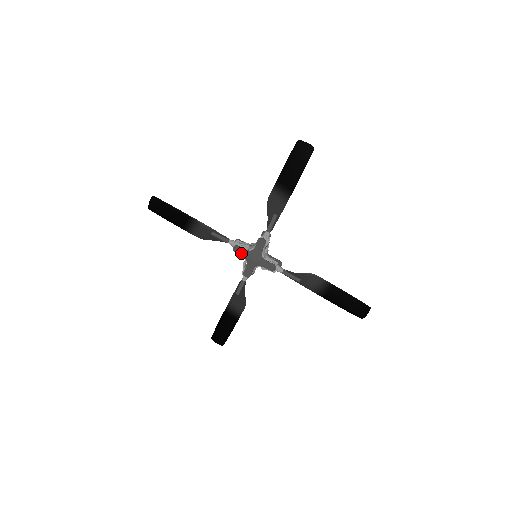
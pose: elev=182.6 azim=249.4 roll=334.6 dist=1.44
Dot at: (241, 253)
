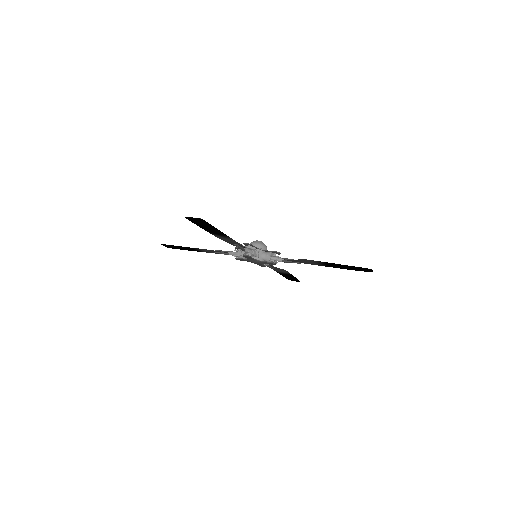
Dot at: (244, 260)
